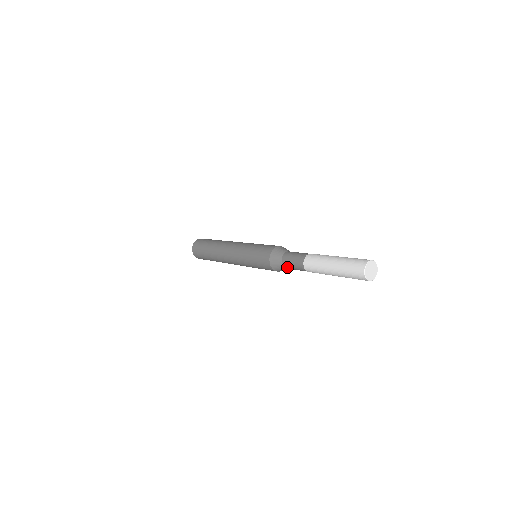
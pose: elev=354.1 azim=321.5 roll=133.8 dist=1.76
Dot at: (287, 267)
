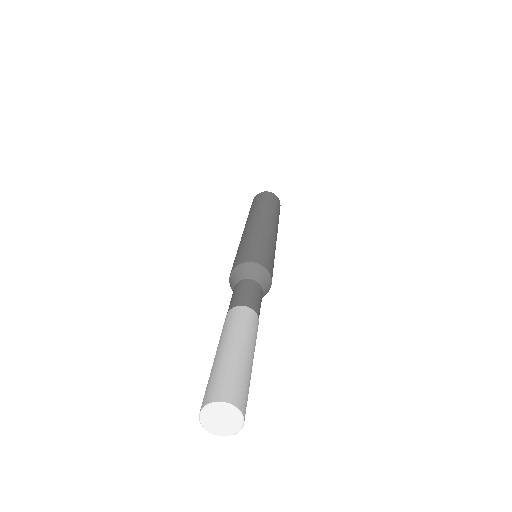
Dot at: occluded
